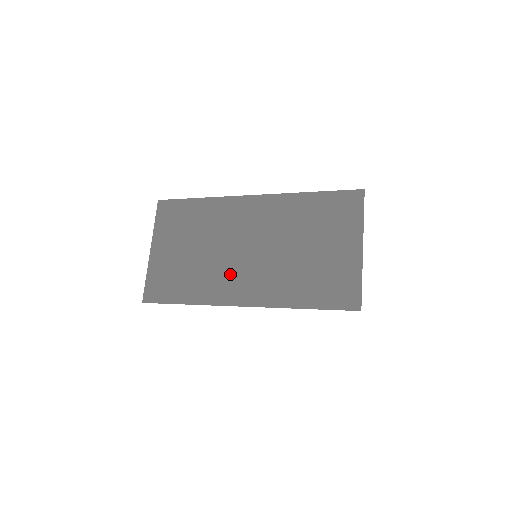
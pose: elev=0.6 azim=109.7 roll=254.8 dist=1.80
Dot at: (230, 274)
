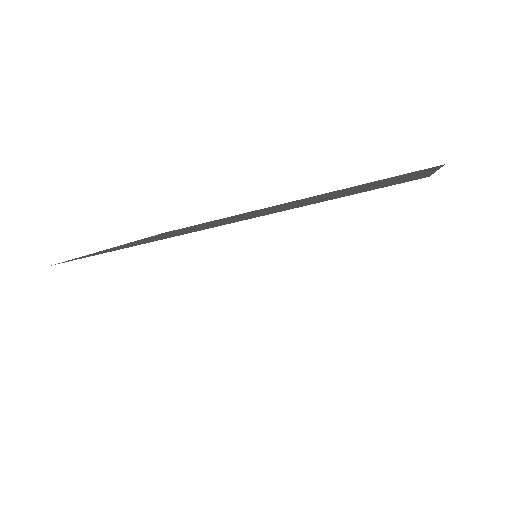
Dot at: (202, 227)
